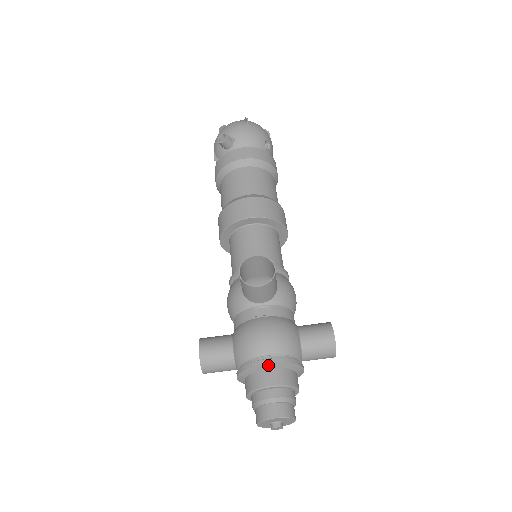
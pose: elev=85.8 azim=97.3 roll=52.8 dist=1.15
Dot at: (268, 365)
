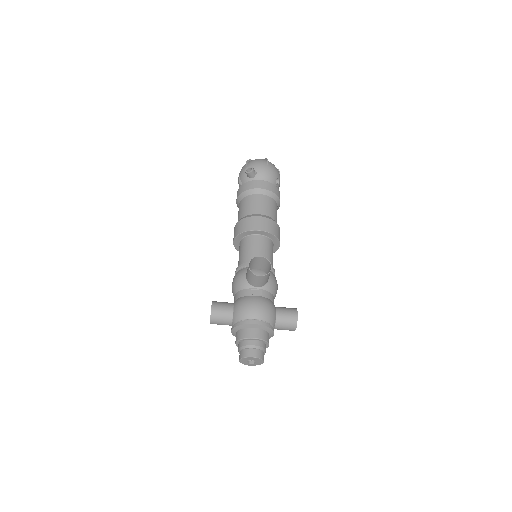
Dot at: (255, 325)
